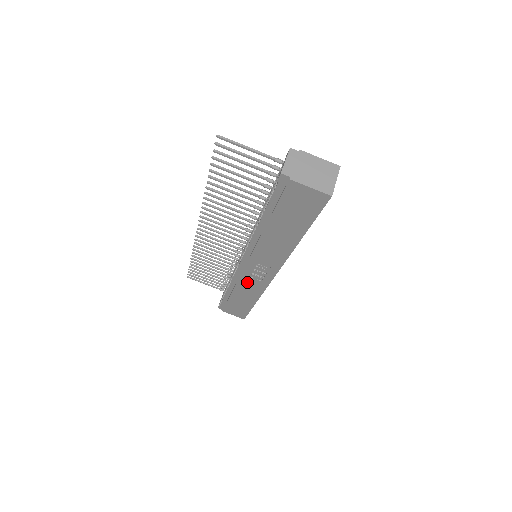
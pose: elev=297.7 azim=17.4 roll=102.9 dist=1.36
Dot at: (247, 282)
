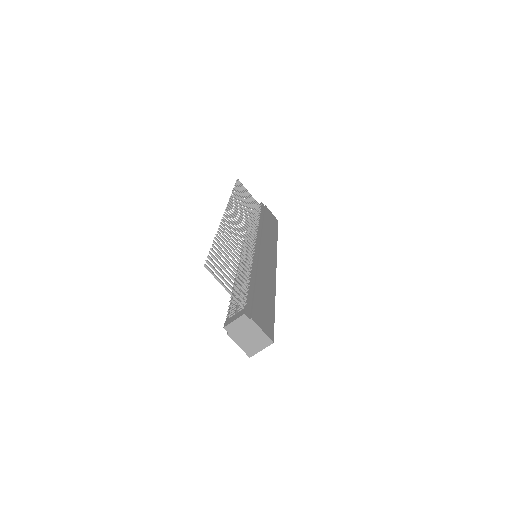
Dot at: occluded
